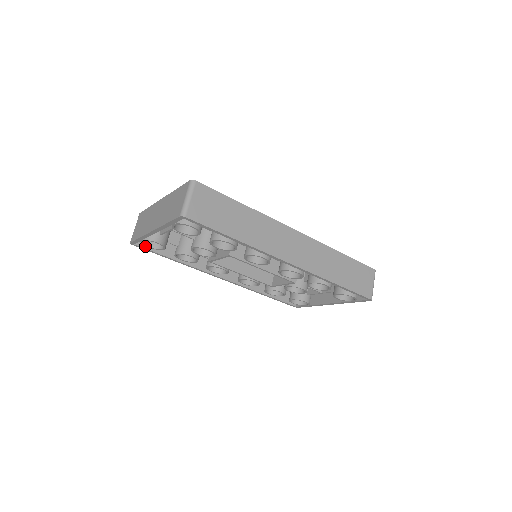
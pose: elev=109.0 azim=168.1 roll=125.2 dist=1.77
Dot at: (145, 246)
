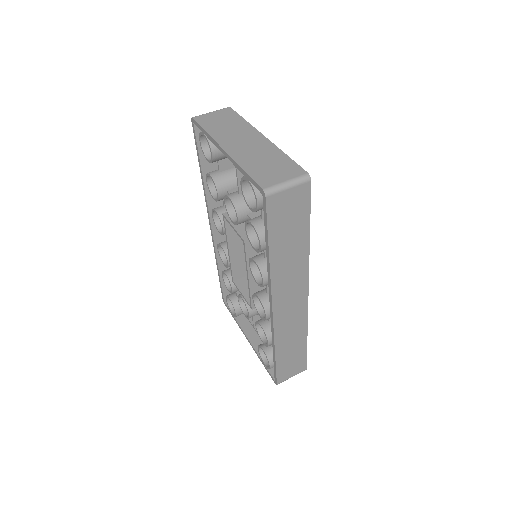
Dot at: (198, 135)
